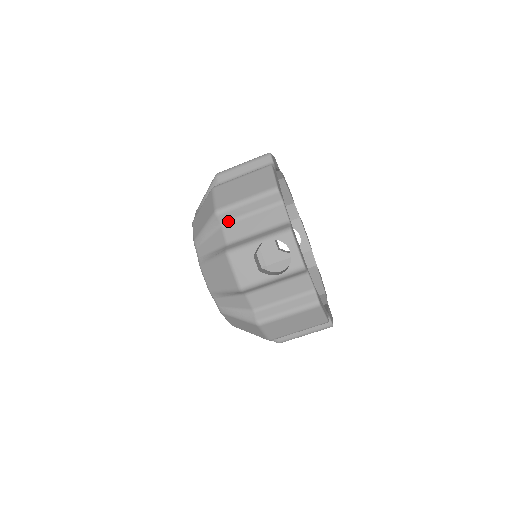
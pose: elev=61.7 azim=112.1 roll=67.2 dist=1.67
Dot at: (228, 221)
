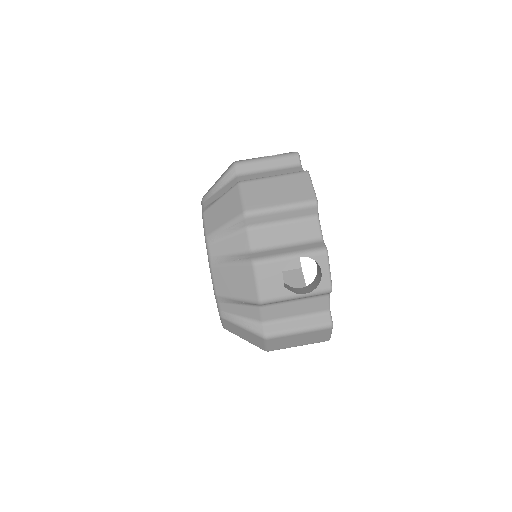
Dot at: (256, 225)
